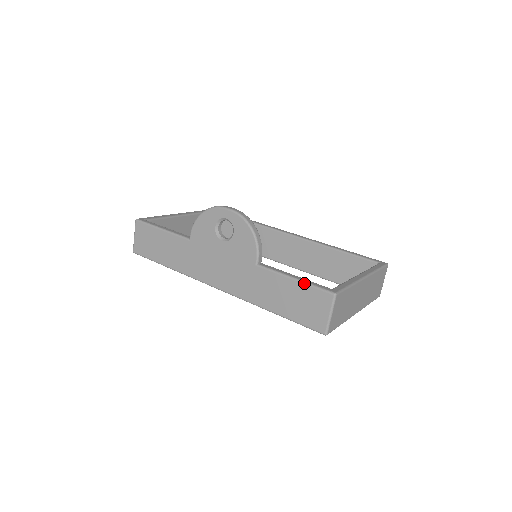
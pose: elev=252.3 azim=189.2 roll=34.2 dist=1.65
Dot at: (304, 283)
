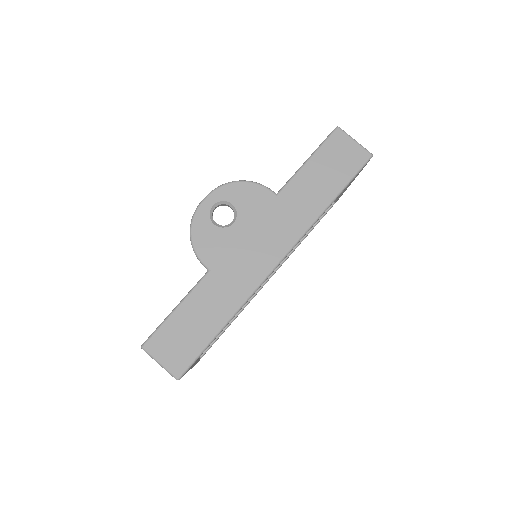
Dot at: (316, 151)
